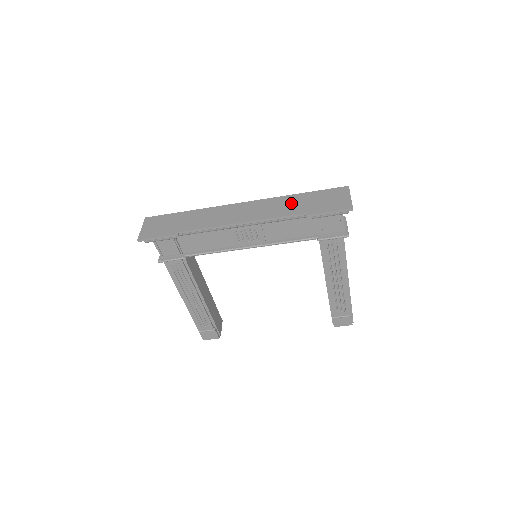
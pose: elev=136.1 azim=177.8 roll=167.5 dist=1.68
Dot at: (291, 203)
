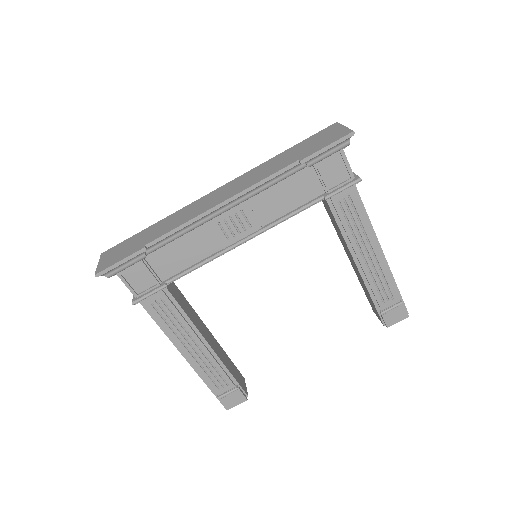
Dot at: (275, 162)
